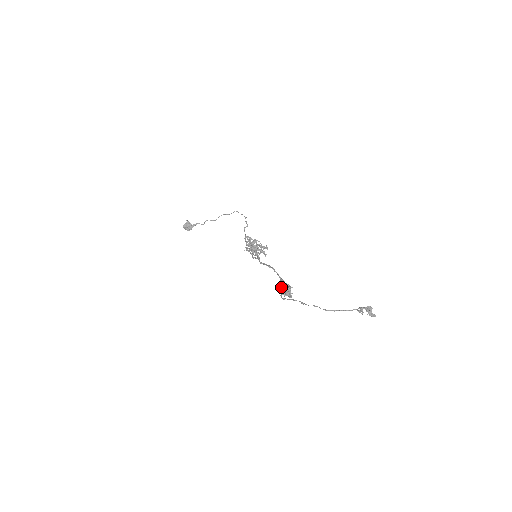
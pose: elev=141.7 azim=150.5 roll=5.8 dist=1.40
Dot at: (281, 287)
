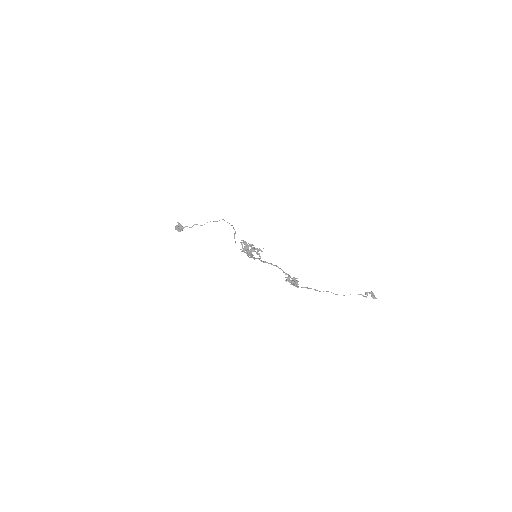
Dot at: (289, 279)
